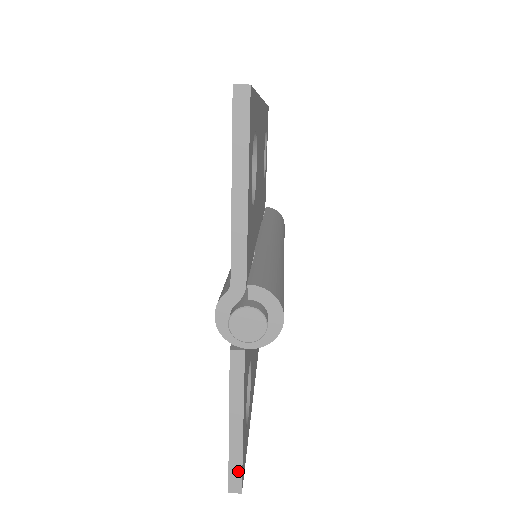
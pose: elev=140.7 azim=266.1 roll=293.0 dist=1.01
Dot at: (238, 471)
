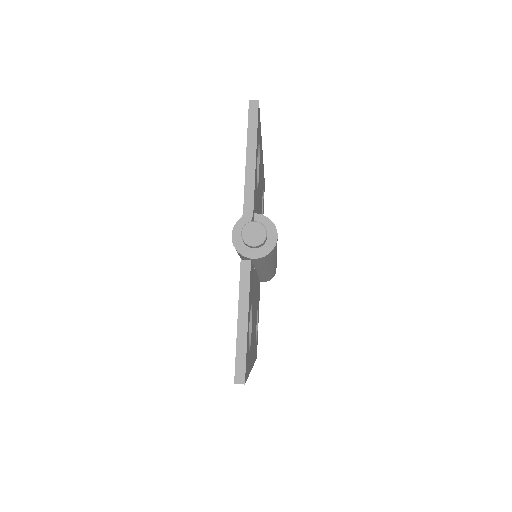
Dot at: (243, 362)
